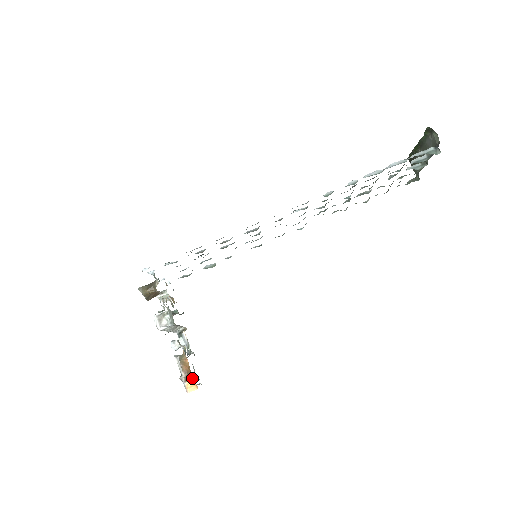
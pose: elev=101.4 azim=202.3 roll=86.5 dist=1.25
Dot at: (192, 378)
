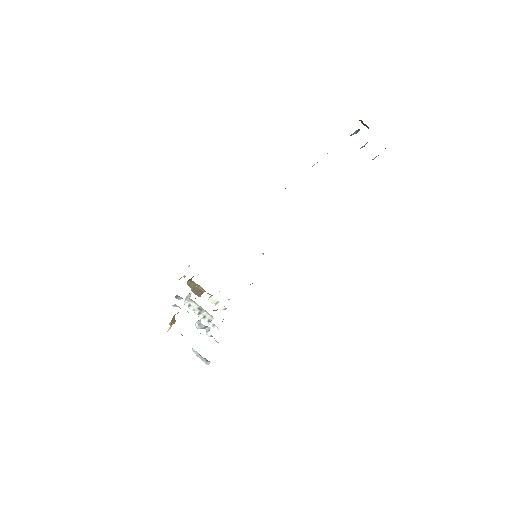
Dot at: (174, 323)
